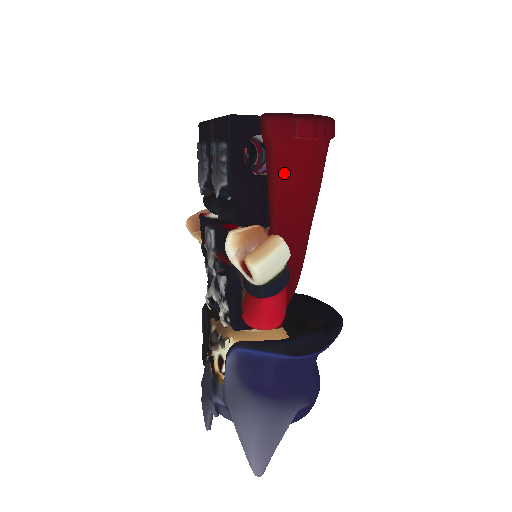
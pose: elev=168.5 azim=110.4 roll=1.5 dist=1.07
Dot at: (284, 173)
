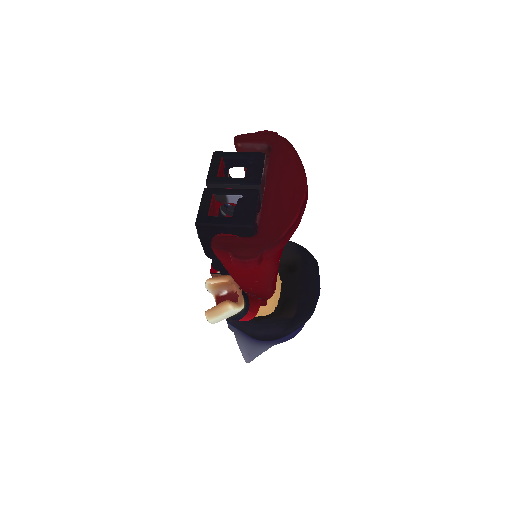
Dot at: (234, 272)
